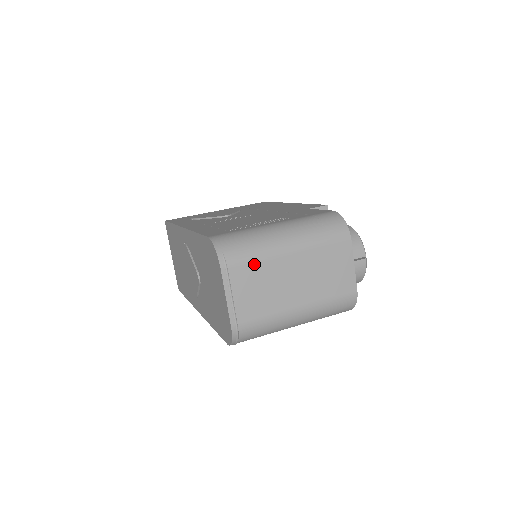
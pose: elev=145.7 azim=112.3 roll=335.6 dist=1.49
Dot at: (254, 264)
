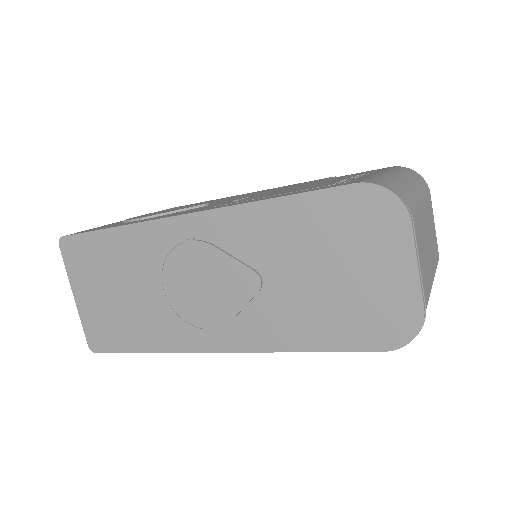
Dot at: (417, 215)
